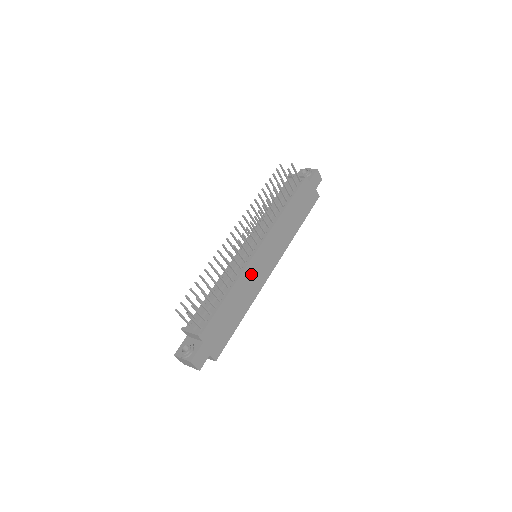
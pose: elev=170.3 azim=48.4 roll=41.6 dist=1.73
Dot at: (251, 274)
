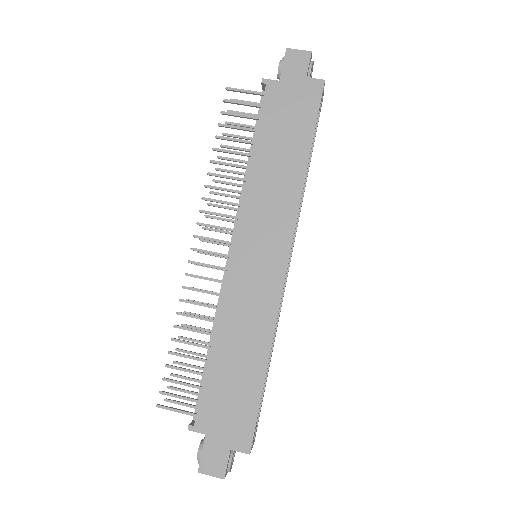
Dot at: (241, 294)
